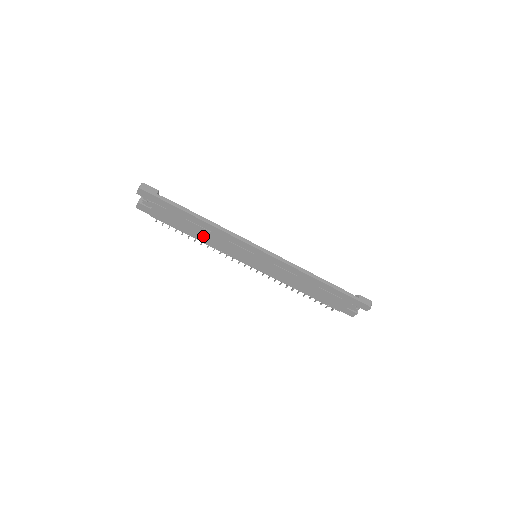
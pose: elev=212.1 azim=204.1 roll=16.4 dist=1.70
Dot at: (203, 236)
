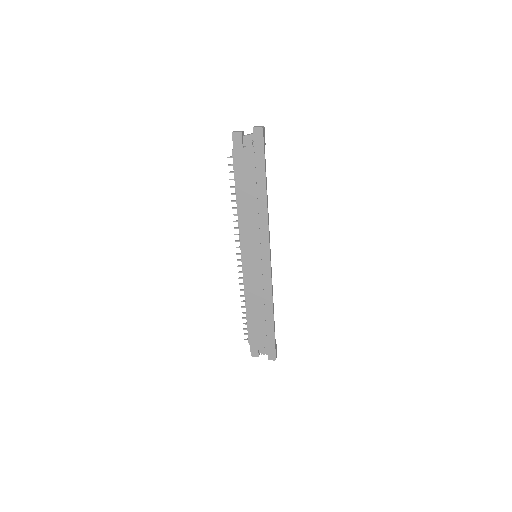
Dot at: (246, 205)
